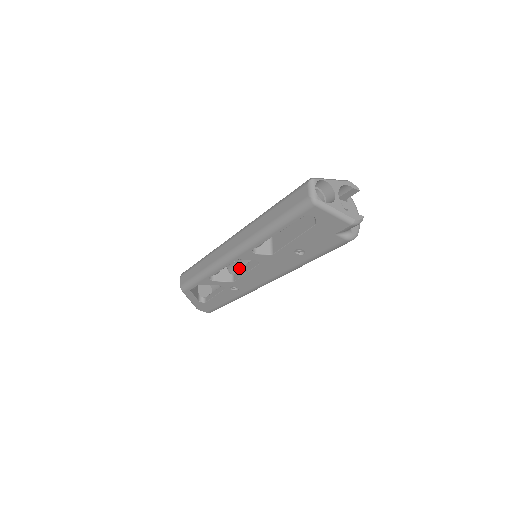
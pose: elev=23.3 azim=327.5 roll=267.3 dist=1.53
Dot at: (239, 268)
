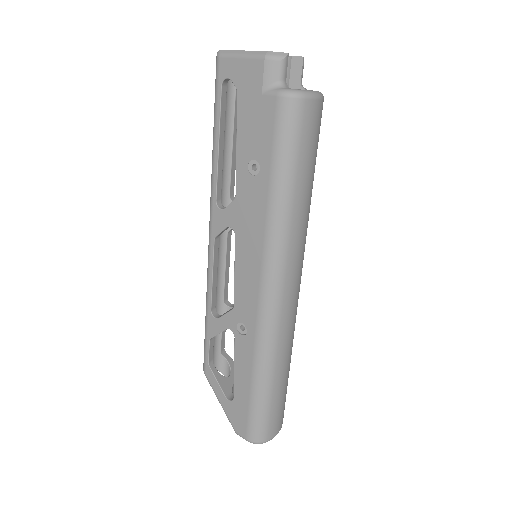
Dot at: occluded
